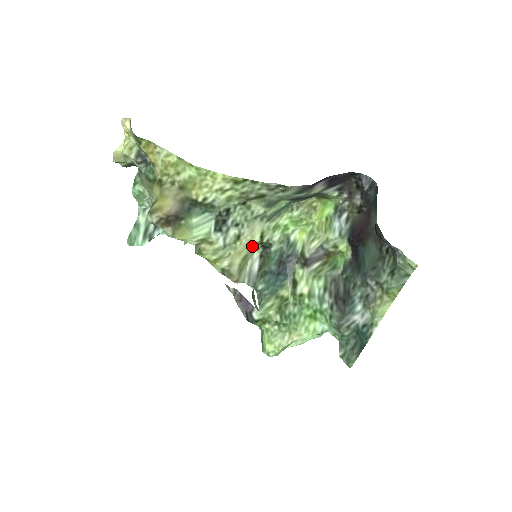
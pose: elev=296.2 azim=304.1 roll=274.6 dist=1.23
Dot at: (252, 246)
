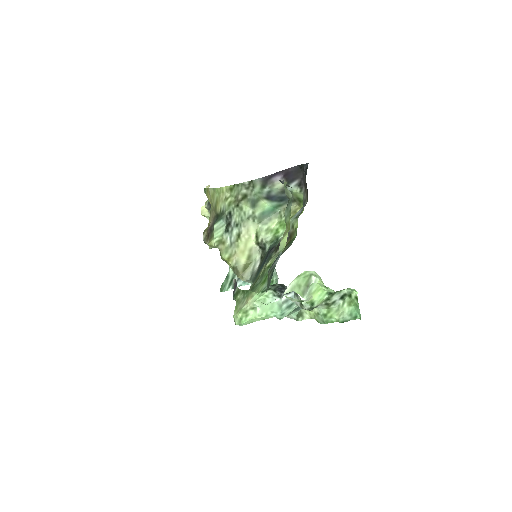
Dot at: (252, 246)
